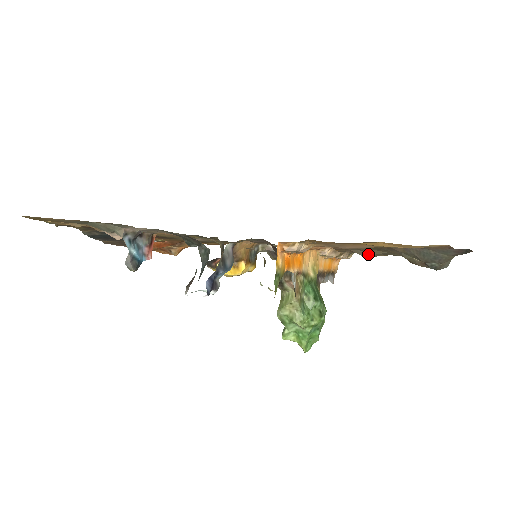
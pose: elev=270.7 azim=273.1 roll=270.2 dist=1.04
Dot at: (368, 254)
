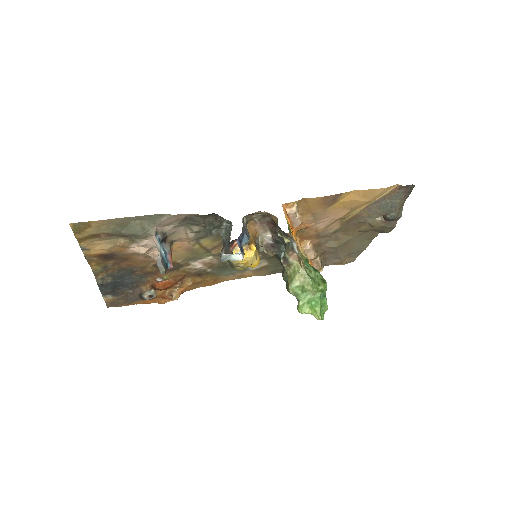
Dot at: (339, 243)
